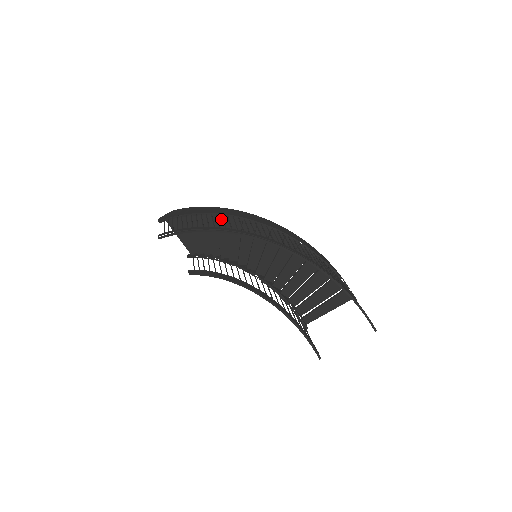
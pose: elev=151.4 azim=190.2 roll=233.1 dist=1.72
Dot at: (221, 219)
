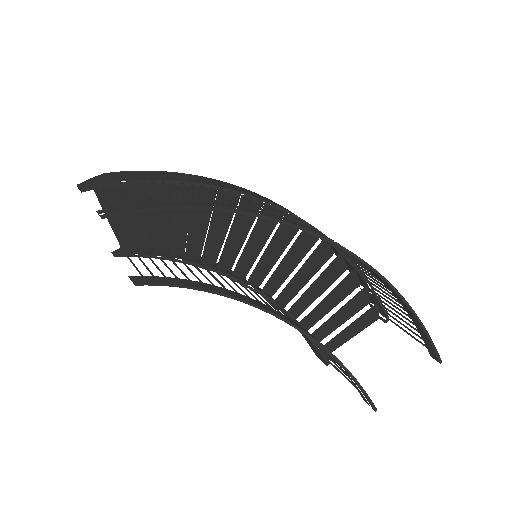
Dot at: (202, 194)
